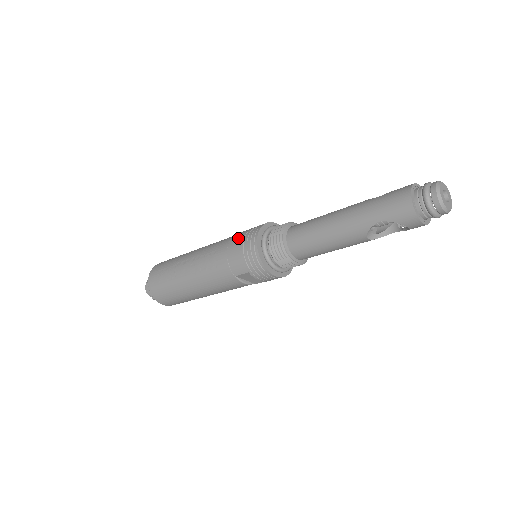
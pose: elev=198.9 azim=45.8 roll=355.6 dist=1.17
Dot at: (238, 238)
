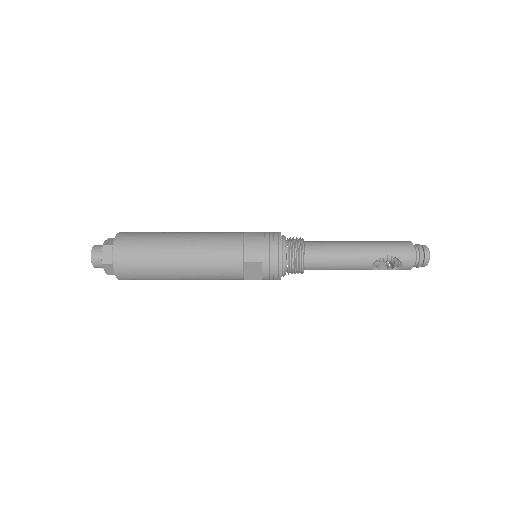
Dot at: (256, 233)
